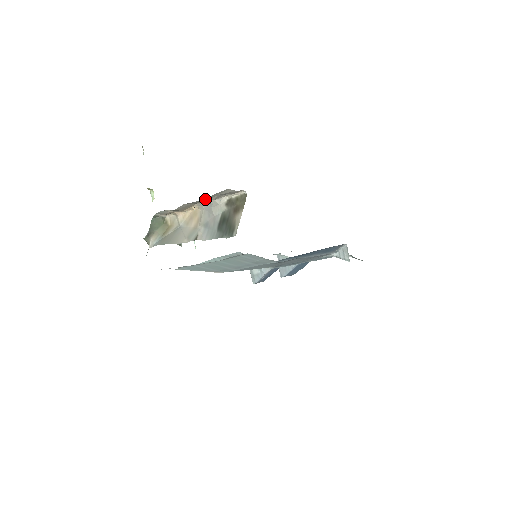
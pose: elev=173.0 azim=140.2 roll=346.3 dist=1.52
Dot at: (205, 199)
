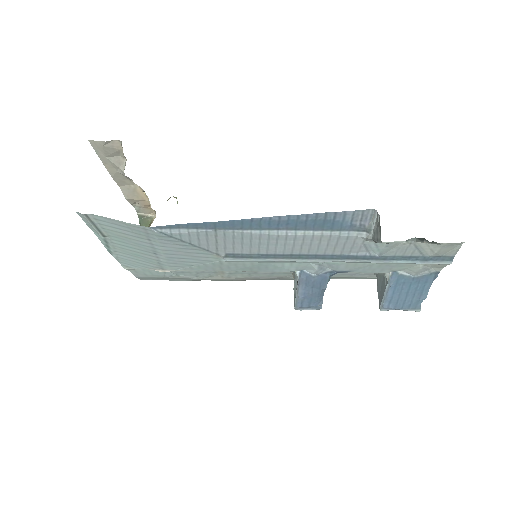
Dot at: (112, 169)
